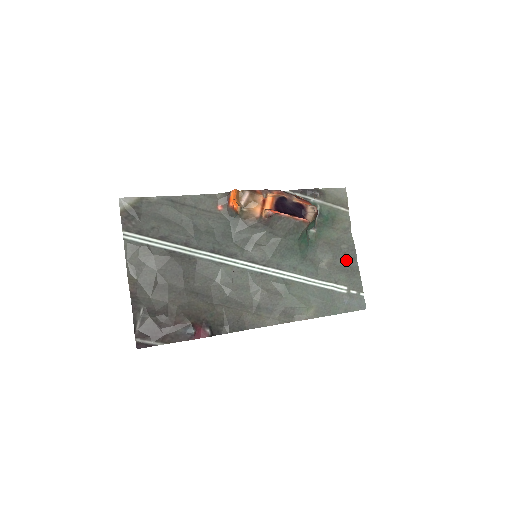
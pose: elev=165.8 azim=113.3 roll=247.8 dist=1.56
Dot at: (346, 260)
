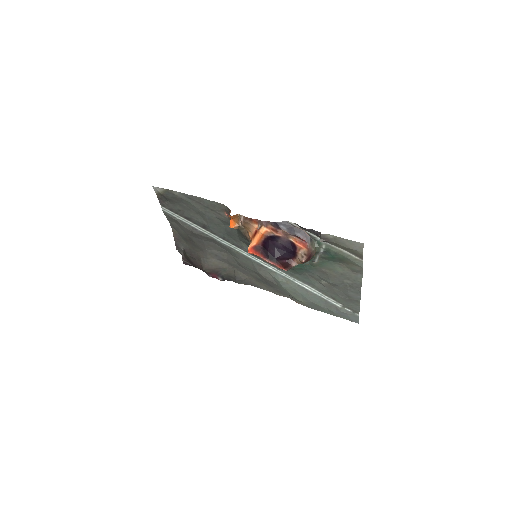
Dot at: (347, 290)
